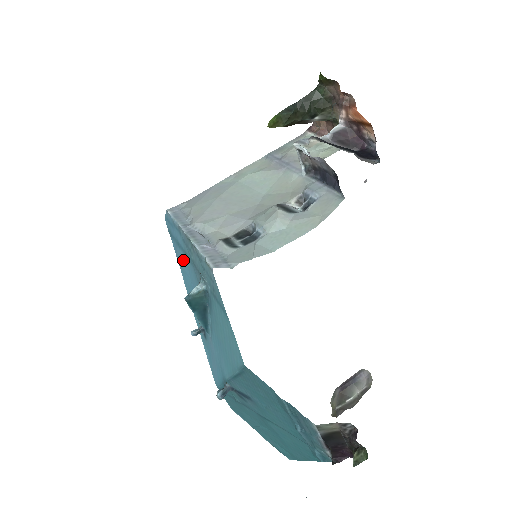
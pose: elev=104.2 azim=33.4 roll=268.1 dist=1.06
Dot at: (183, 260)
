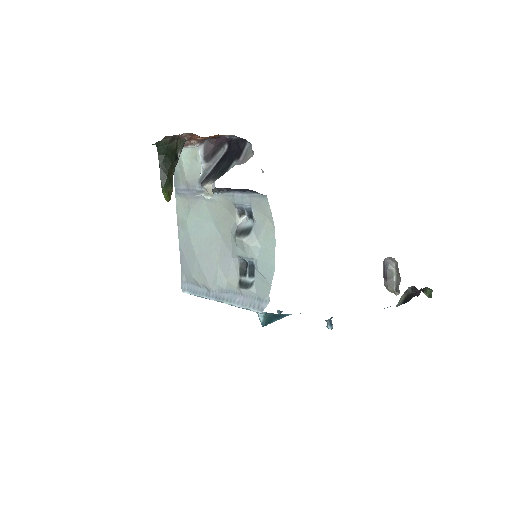
Dot at: occluded
